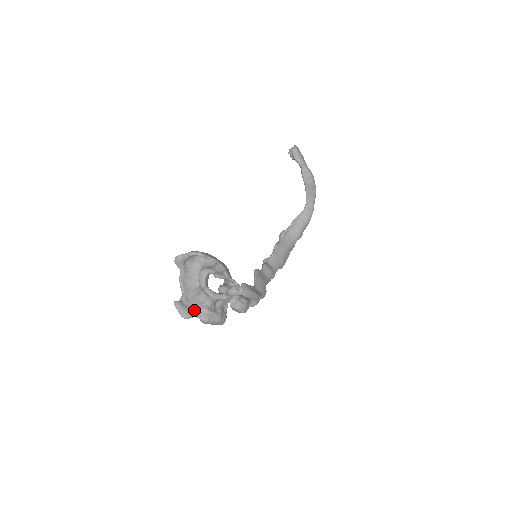
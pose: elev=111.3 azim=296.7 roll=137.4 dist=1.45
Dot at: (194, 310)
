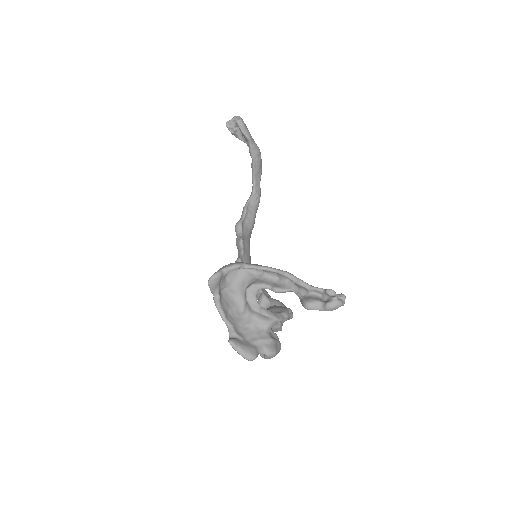
Dot at: (256, 345)
